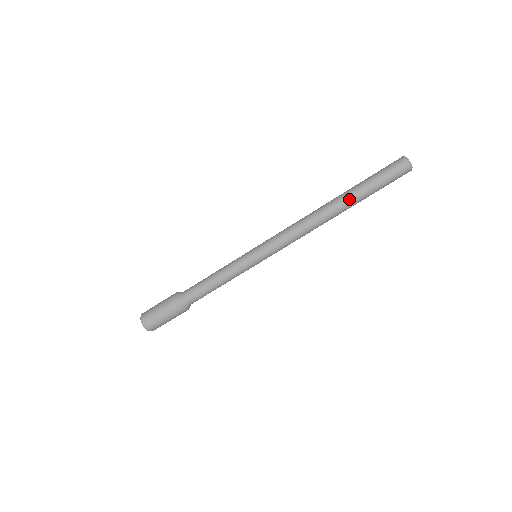
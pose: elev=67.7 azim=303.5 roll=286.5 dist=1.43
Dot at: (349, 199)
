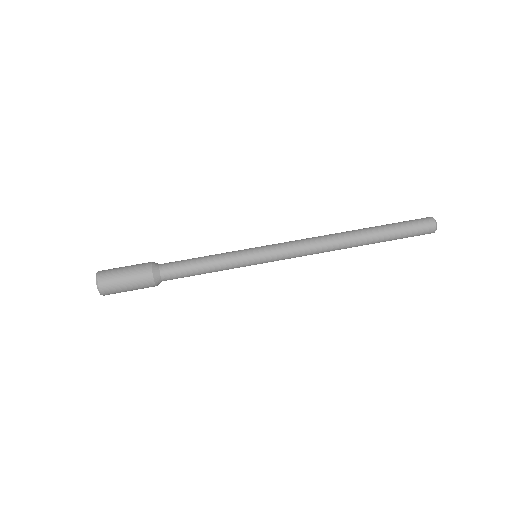
Dot at: (368, 228)
